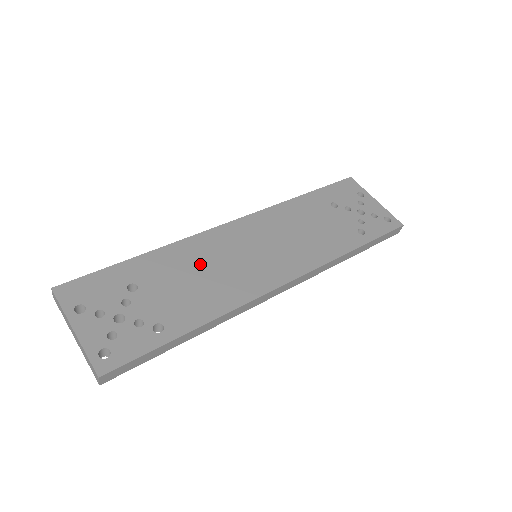
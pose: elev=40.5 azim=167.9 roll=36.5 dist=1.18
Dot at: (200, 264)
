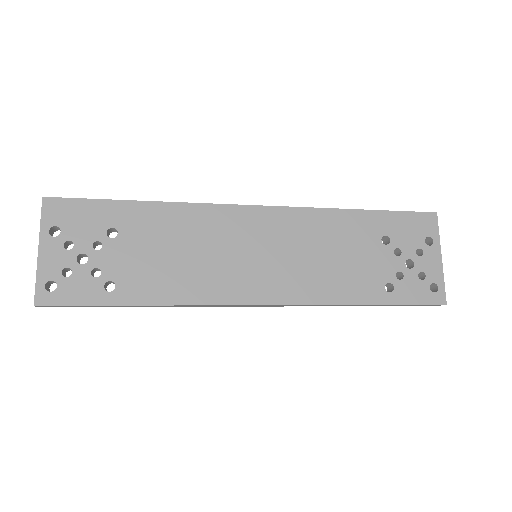
Dot at: (190, 240)
